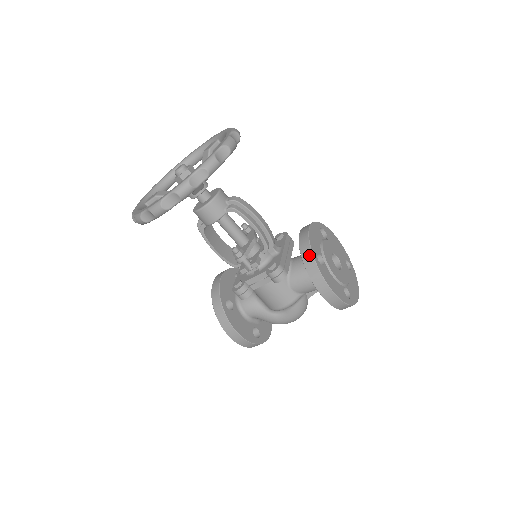
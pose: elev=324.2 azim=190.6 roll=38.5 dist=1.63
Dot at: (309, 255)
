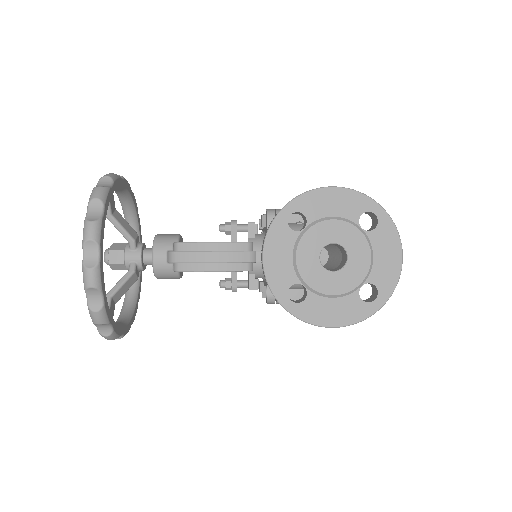
Dot at: occluded
